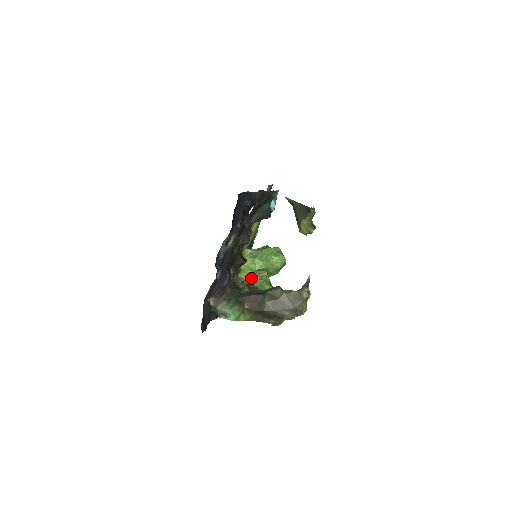
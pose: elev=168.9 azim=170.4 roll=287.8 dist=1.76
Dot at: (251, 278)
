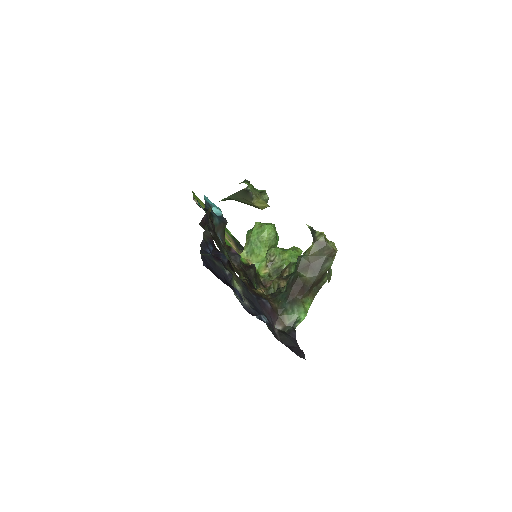
Dot at: (269, 265)
